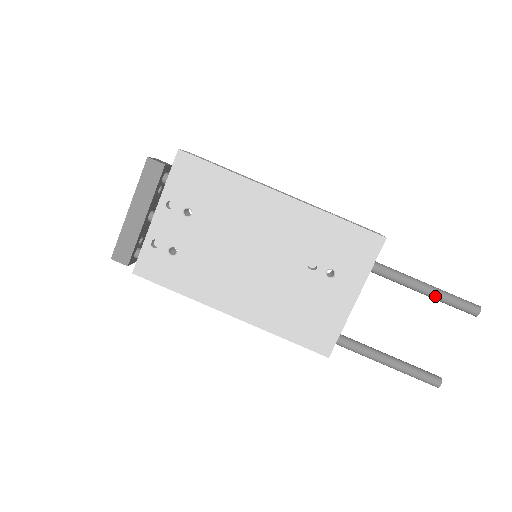
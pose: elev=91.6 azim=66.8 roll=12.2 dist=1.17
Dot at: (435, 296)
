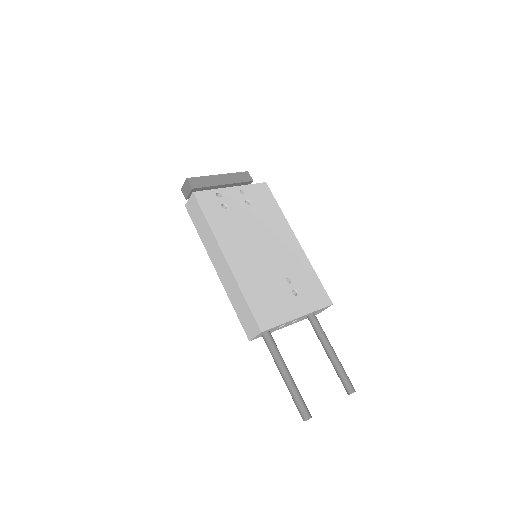
Dot at: (336, 360)
